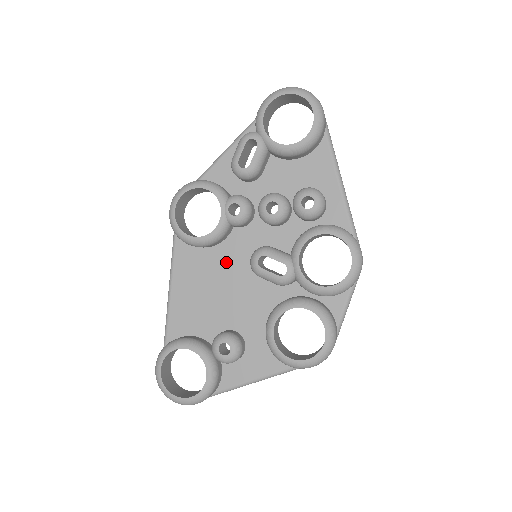
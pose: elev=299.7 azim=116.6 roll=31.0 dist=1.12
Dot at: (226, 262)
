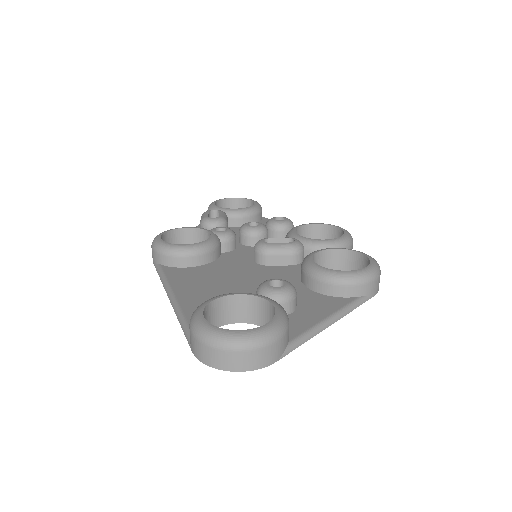
Dot at: (228, 267)
